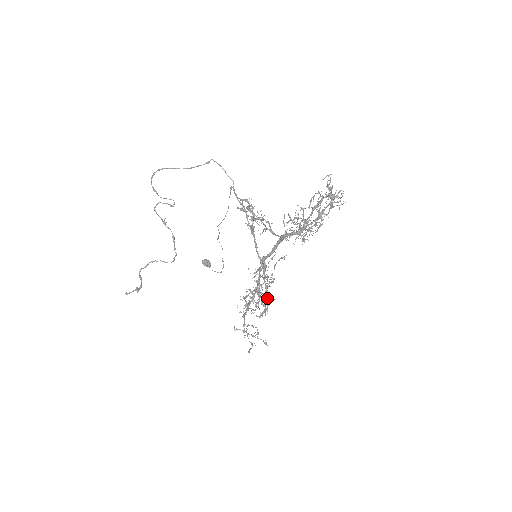
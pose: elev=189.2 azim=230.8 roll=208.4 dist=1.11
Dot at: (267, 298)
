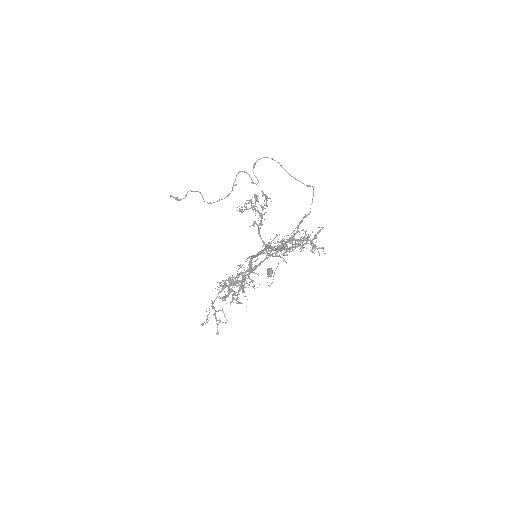
Dot at: occluded
